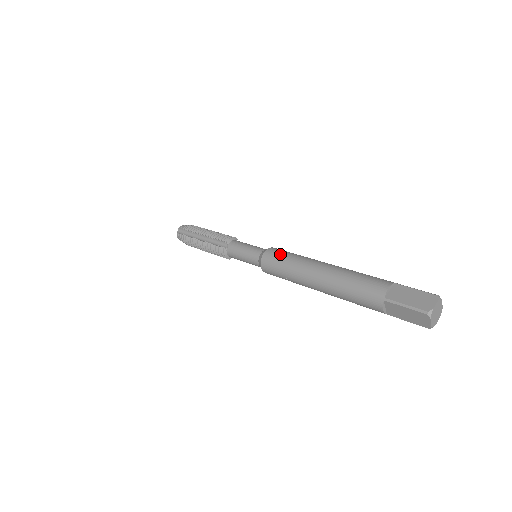
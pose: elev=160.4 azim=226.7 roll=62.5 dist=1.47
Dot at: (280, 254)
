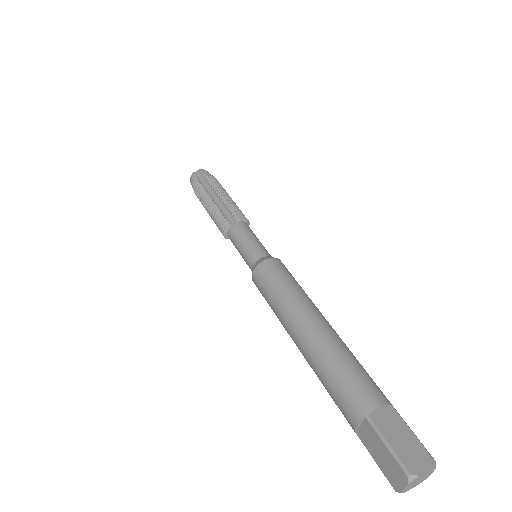
Dot at: (283, 273)
